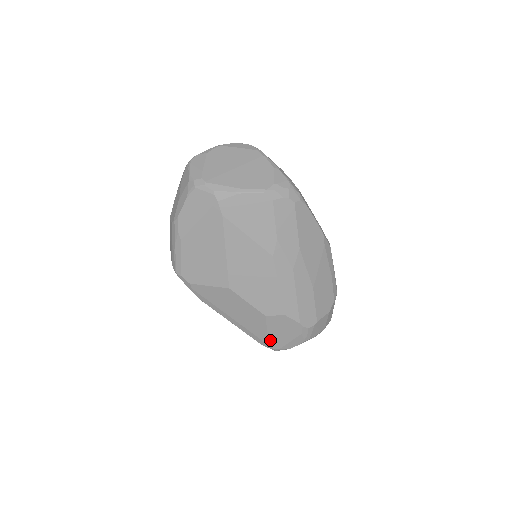
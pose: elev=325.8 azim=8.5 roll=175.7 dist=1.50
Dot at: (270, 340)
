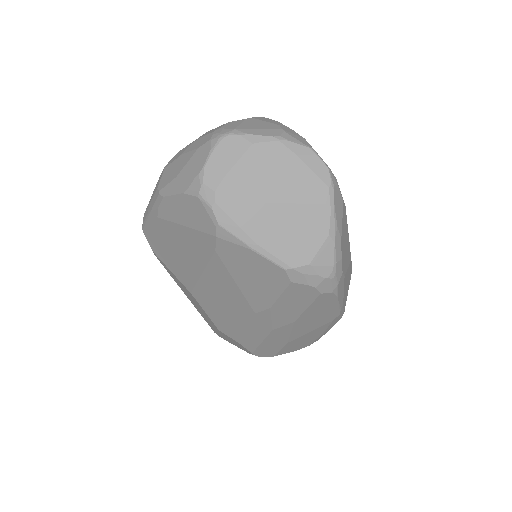
Dot at: (217, 333)
